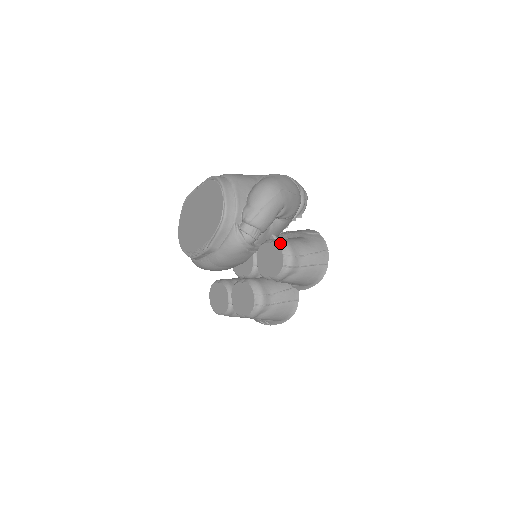
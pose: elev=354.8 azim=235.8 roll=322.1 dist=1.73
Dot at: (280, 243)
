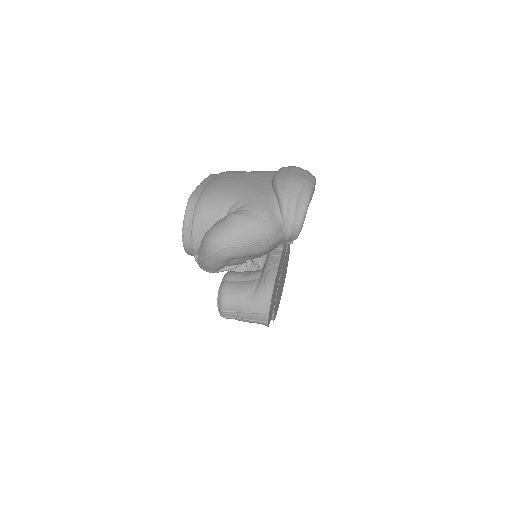
Dot at: (219, 294)
